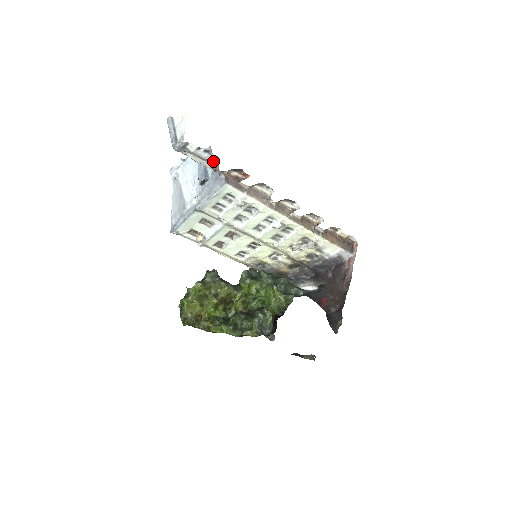
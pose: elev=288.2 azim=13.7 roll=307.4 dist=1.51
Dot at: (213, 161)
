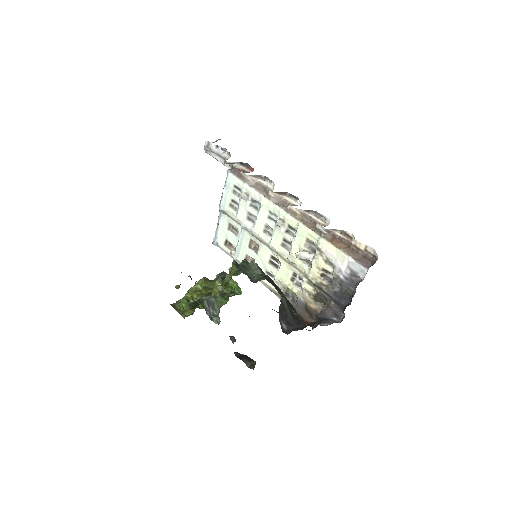
Dot at: (227, 158)
